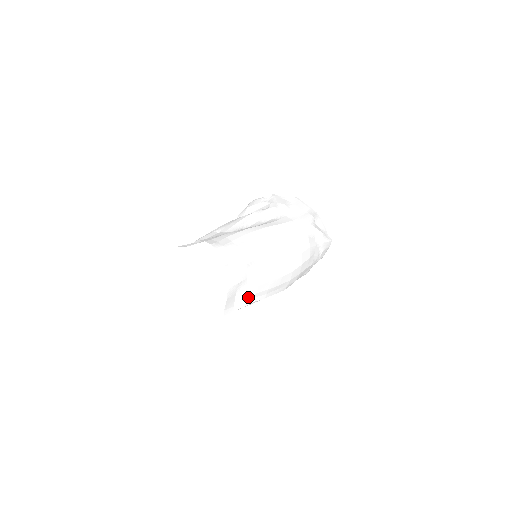
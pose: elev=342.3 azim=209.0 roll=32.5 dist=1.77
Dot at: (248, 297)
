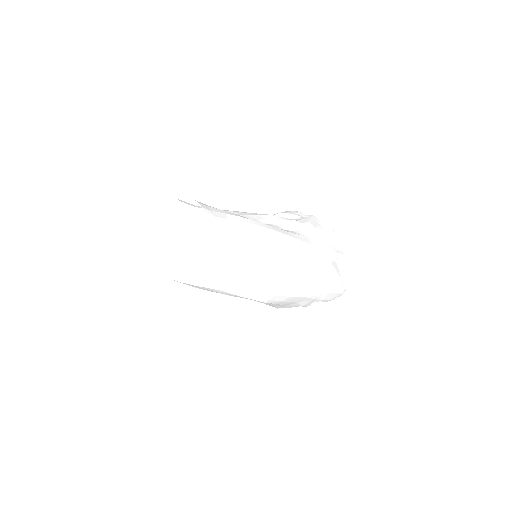
Dot at: (216, 281)
